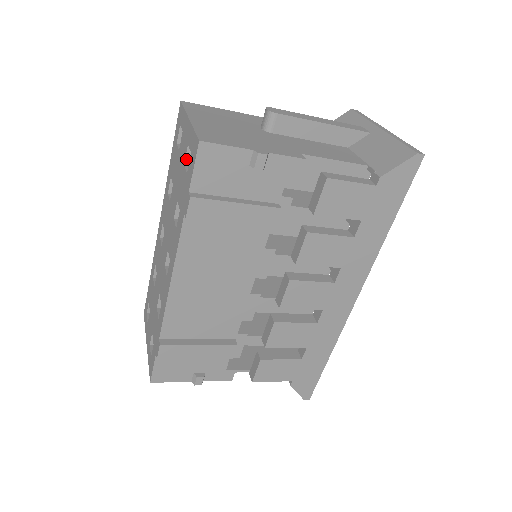
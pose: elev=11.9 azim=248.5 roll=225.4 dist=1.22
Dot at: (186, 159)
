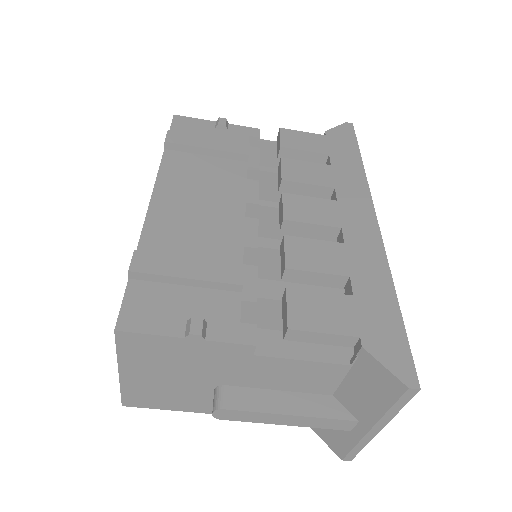
Dot at: occluded
